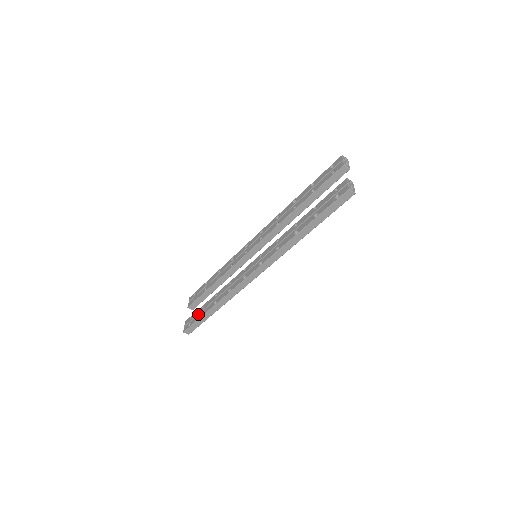
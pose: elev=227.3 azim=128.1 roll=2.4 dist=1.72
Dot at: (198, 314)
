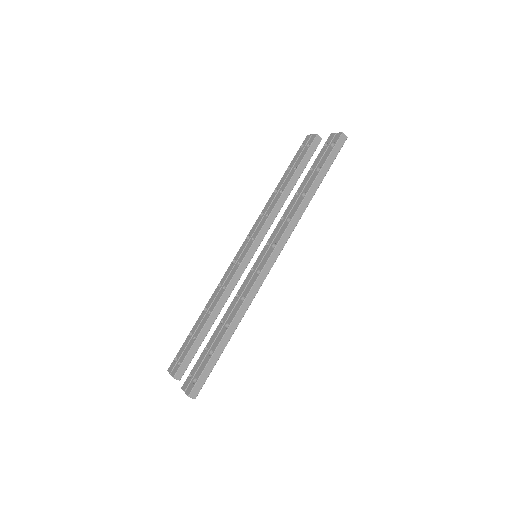
Dot at: (203, 360)
